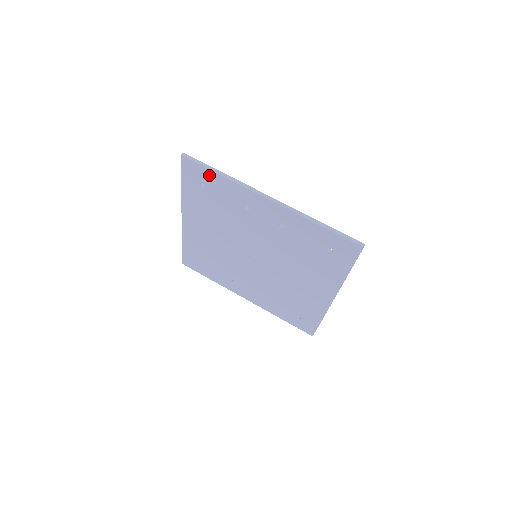
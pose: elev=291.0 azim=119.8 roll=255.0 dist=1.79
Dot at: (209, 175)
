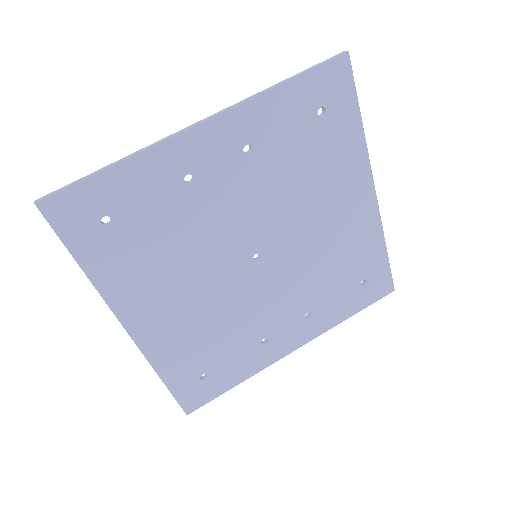
Dot at: (100, 187)
